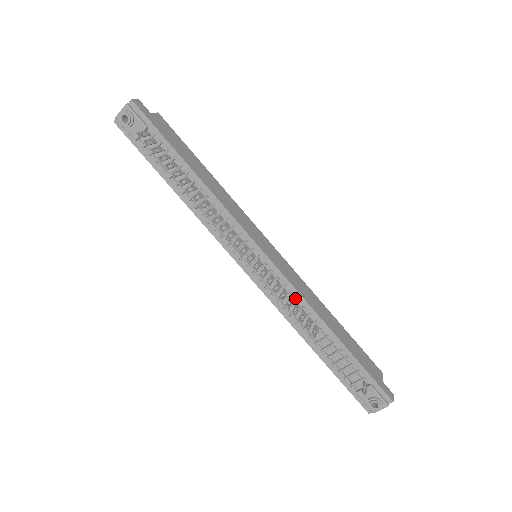
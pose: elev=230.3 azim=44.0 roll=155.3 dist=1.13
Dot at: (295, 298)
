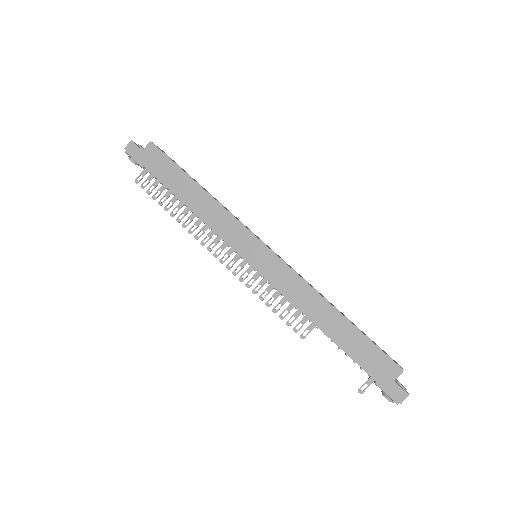
Dot at: (288, 299)
